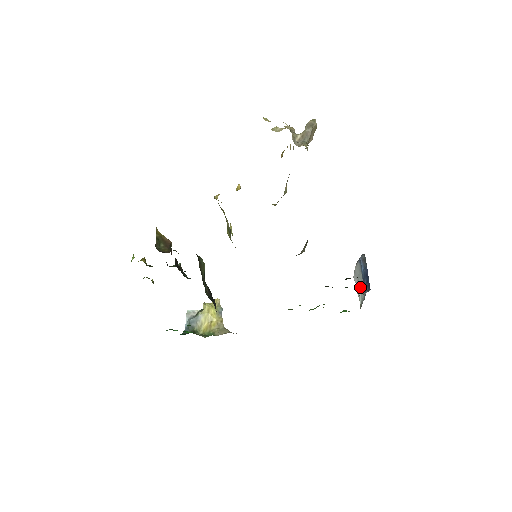
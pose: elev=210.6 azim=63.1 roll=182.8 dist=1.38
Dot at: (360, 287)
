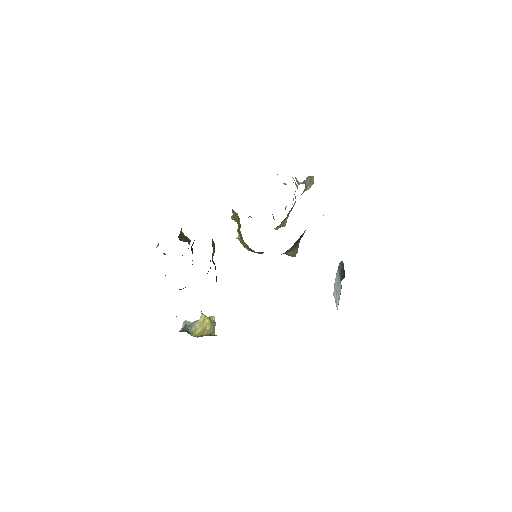
Dot at: (338, 292)
